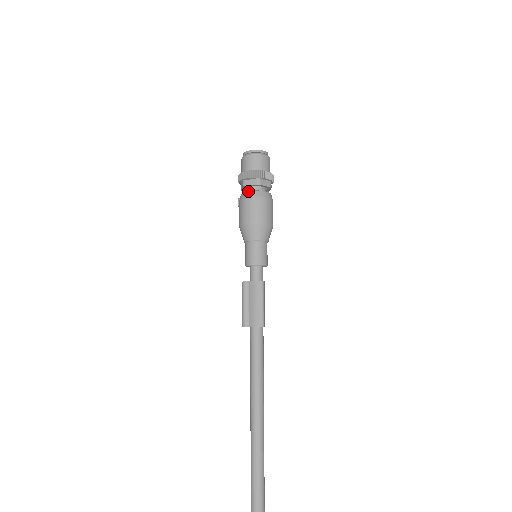
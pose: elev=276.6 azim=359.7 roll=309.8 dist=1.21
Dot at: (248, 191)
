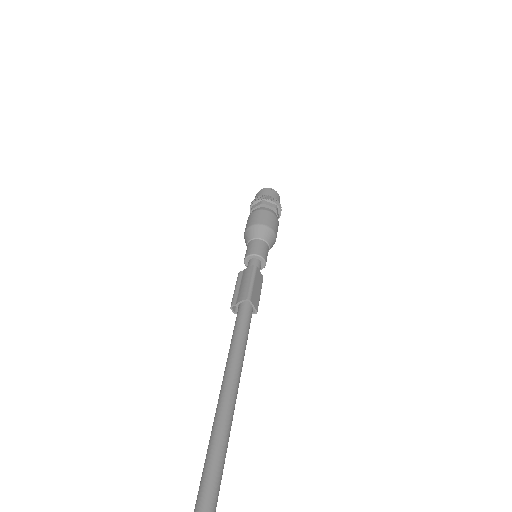
Dot at: (253, 210)
